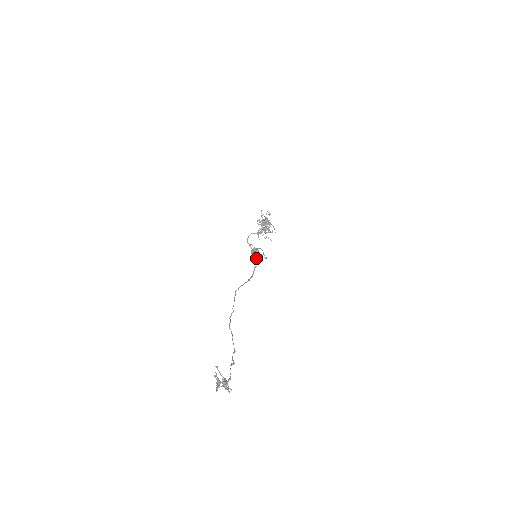
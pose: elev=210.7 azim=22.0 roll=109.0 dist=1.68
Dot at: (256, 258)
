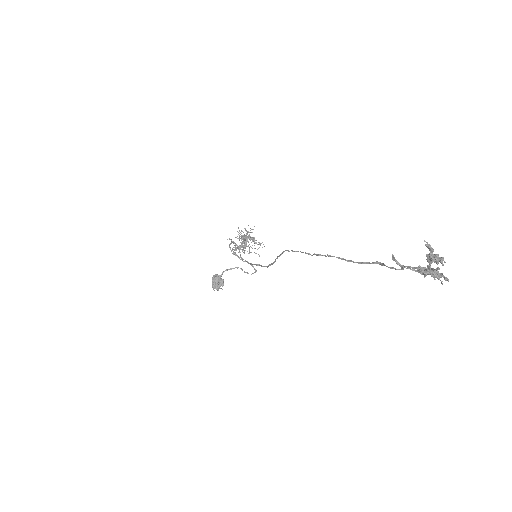
Dot at: (250, 263)
